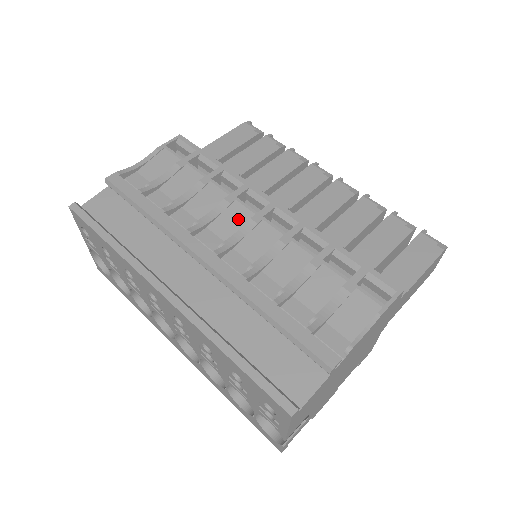
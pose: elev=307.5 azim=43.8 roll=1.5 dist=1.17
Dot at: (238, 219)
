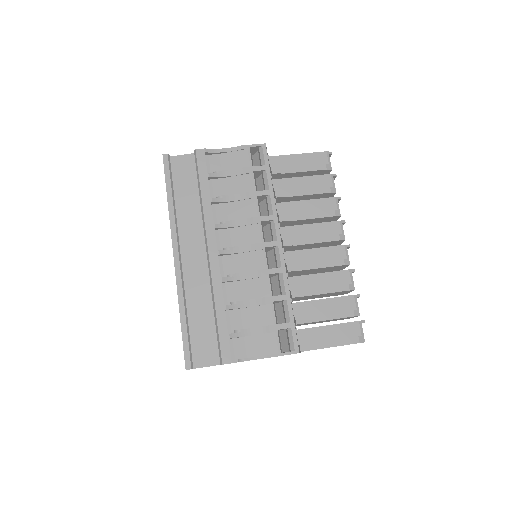
Dot at: (250, 238)
